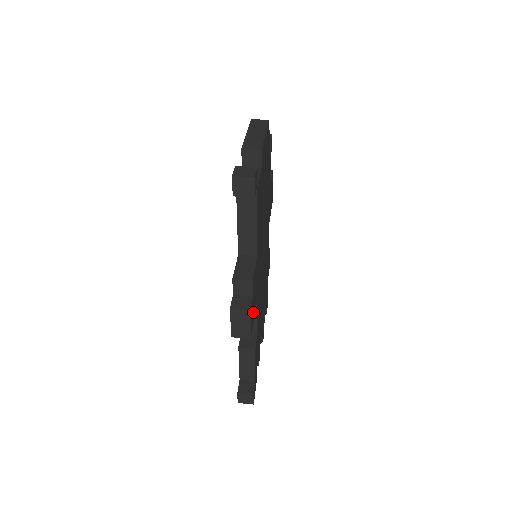
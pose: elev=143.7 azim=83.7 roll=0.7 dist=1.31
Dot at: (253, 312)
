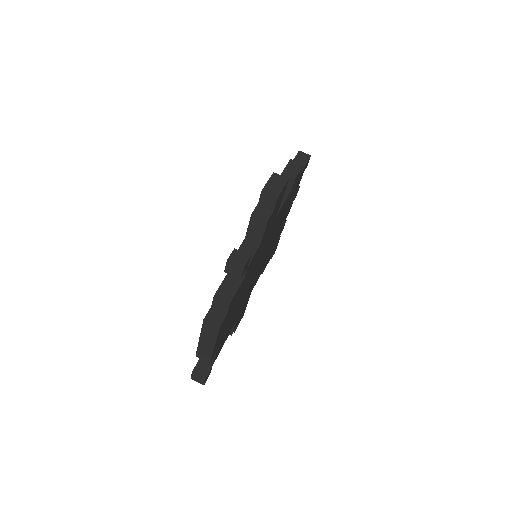
Dot at: (243, 312)
